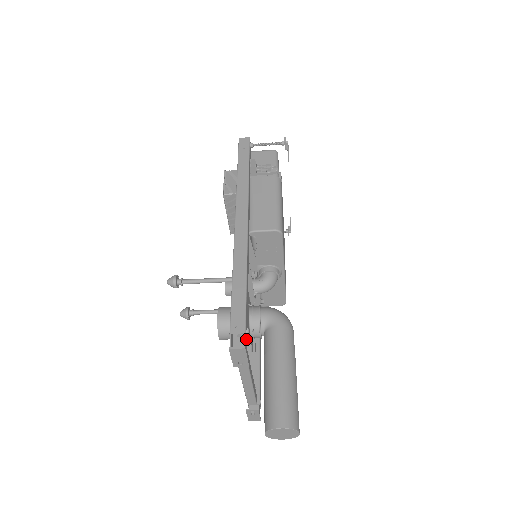
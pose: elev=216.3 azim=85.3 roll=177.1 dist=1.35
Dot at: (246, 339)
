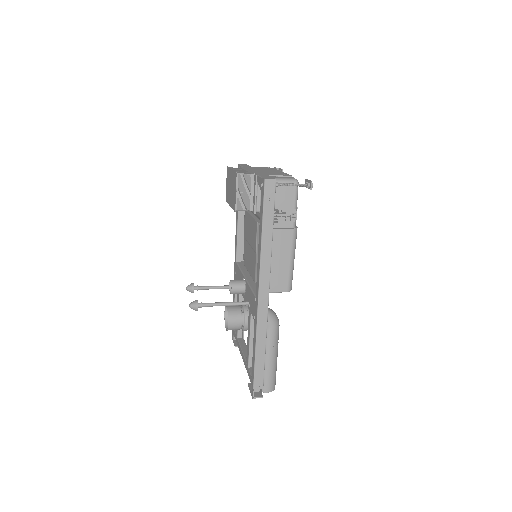
Dot at: occluded
